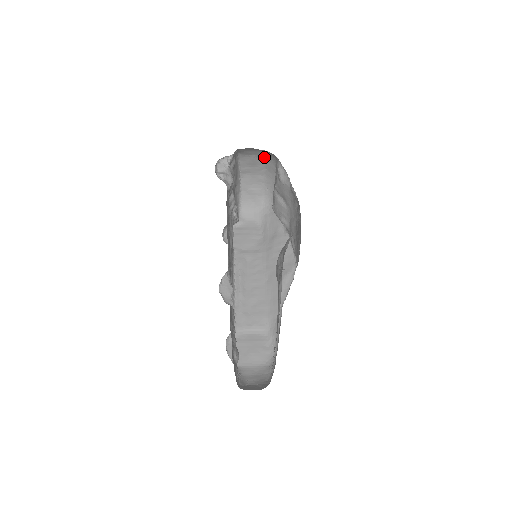
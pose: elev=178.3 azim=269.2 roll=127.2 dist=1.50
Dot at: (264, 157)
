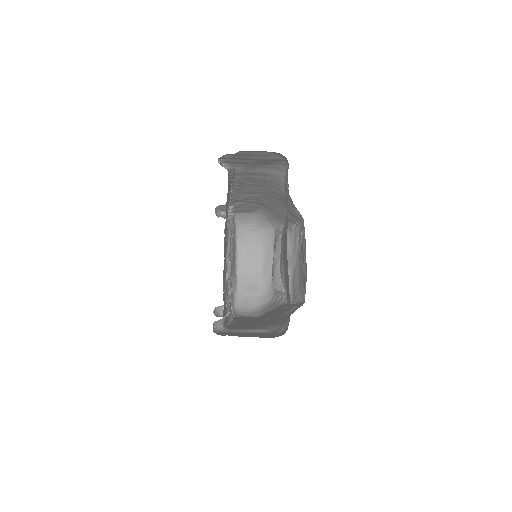
Dot at: (262, 245)
